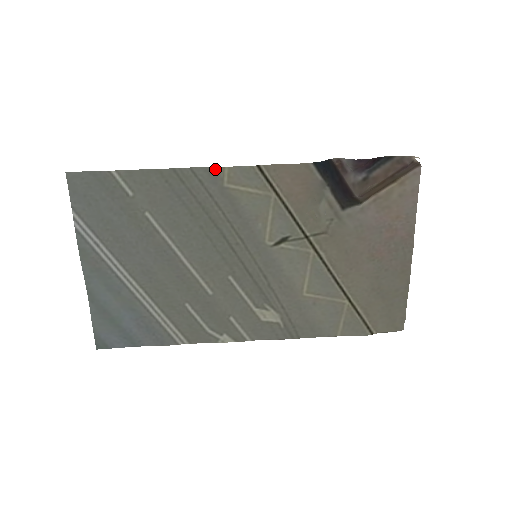
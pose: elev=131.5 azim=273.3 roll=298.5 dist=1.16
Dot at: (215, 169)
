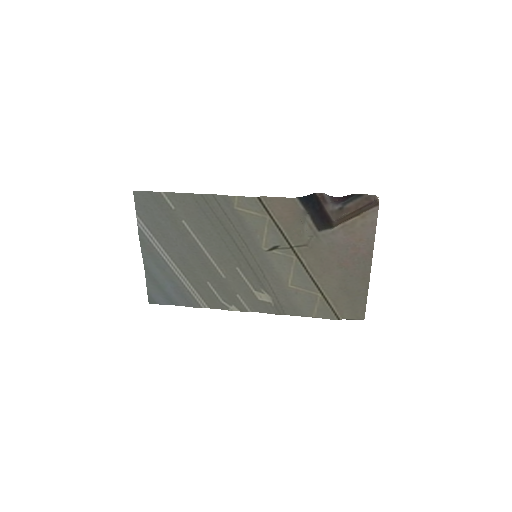
Dot at: (229, 197)
